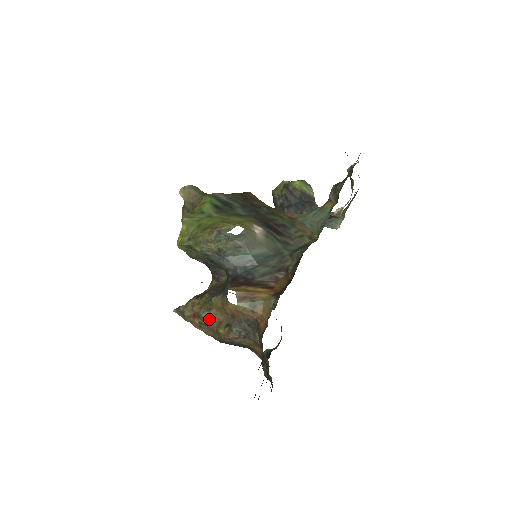
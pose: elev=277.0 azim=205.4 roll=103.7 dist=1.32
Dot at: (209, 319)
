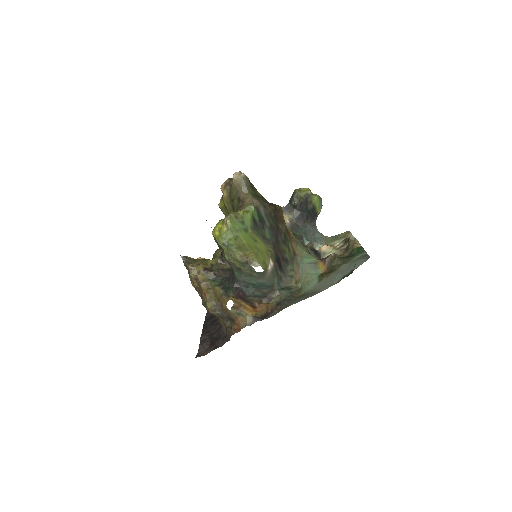
Dot at: (205, 292)
